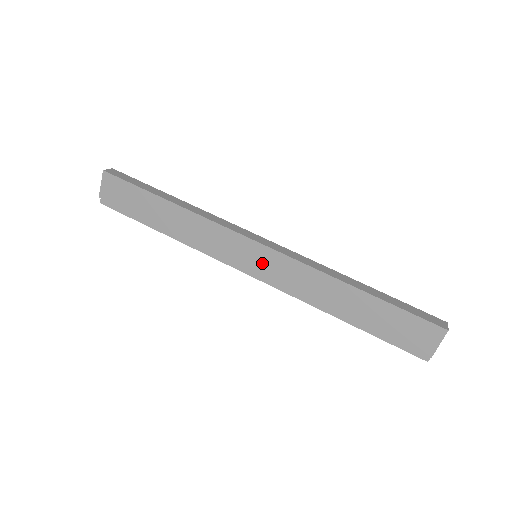
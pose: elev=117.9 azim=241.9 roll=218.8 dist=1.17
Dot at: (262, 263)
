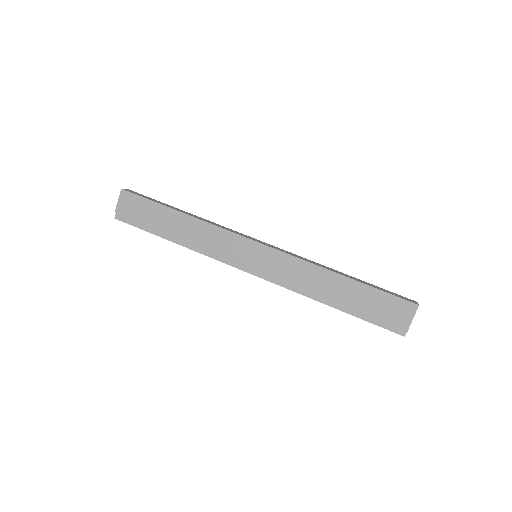
Dot at: (262, 261)
